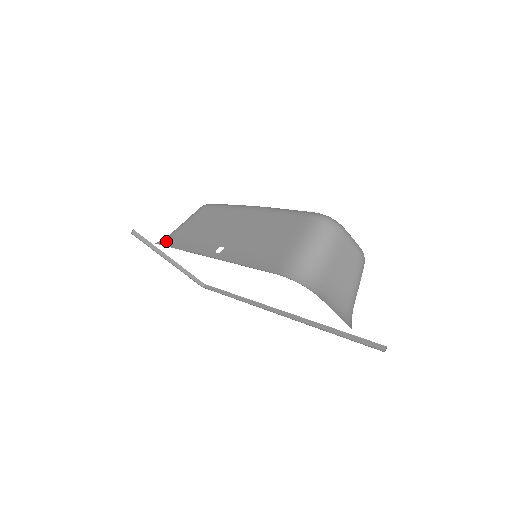
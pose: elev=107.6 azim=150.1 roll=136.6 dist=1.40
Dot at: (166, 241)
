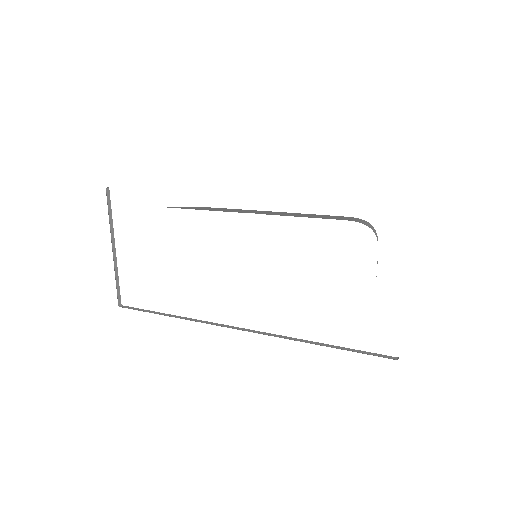
Dot at: occluded
